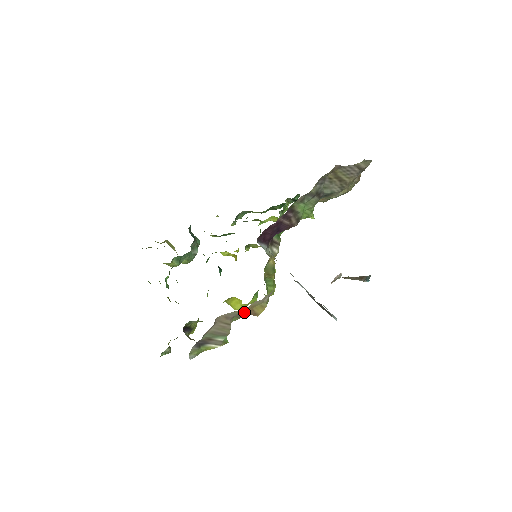
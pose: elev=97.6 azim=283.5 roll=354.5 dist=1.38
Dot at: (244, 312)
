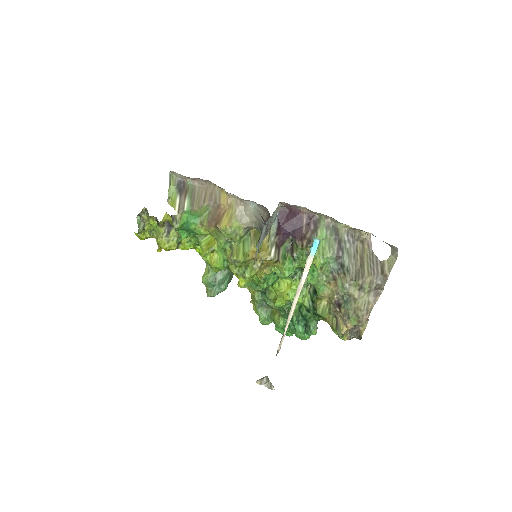
Dot at: (219, 210)
